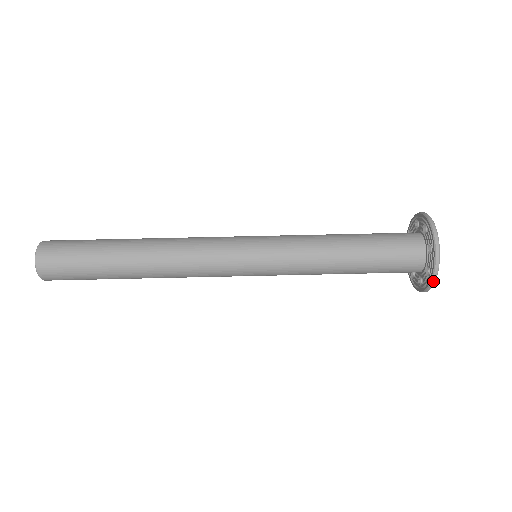
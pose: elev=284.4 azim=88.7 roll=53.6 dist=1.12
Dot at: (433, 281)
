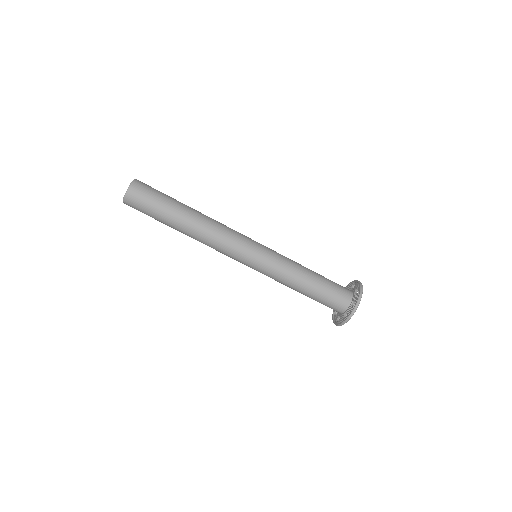
Dot at: (336, 325)
